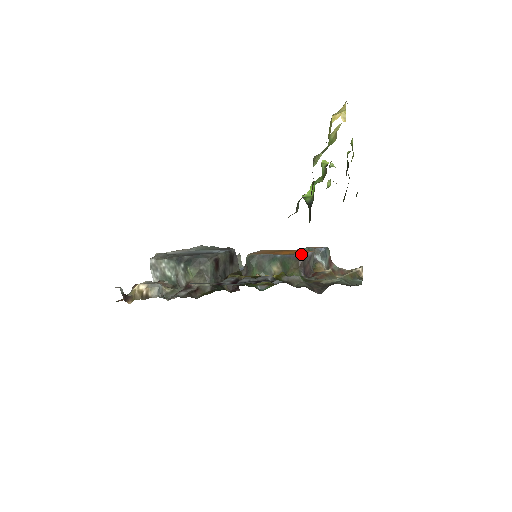
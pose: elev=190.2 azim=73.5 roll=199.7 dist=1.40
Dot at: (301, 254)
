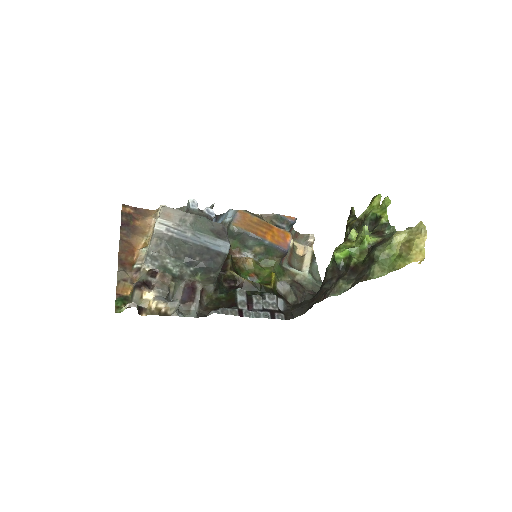
Dot at: (287, 248)
